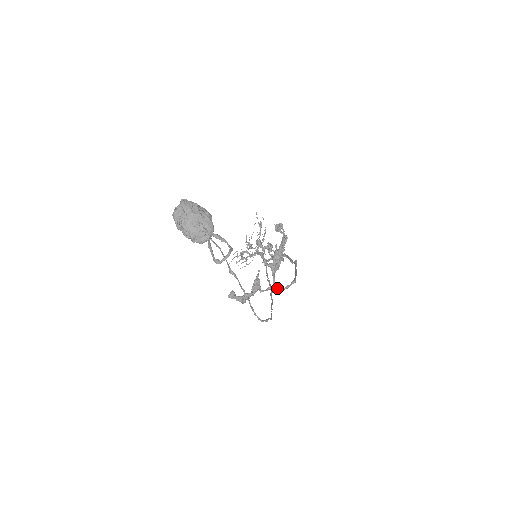
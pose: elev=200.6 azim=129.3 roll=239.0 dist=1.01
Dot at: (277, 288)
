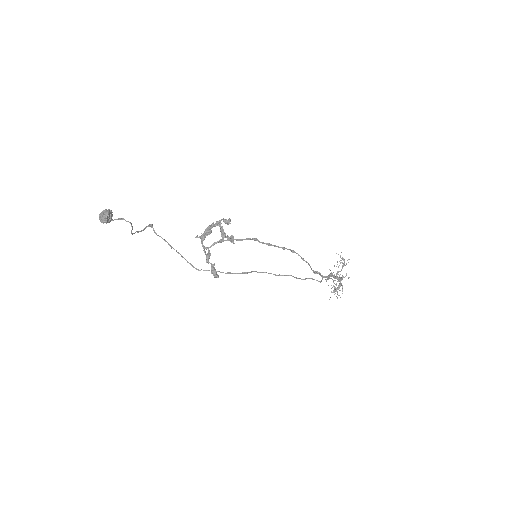
Dot at: (205, 247)
